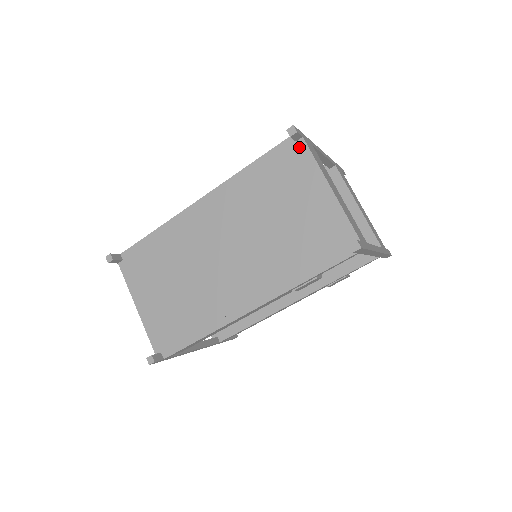
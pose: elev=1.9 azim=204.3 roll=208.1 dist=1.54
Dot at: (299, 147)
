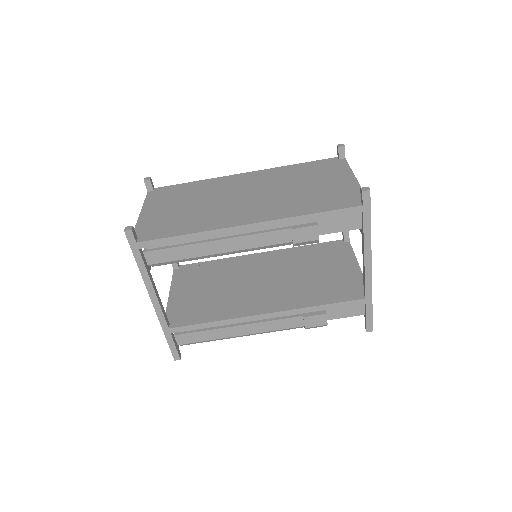
Dot at: (340, 161)
